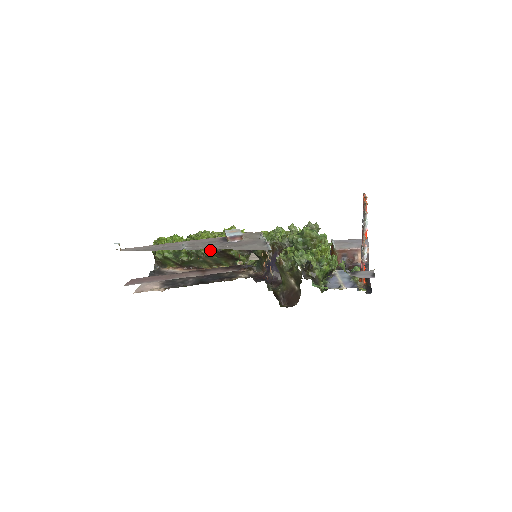
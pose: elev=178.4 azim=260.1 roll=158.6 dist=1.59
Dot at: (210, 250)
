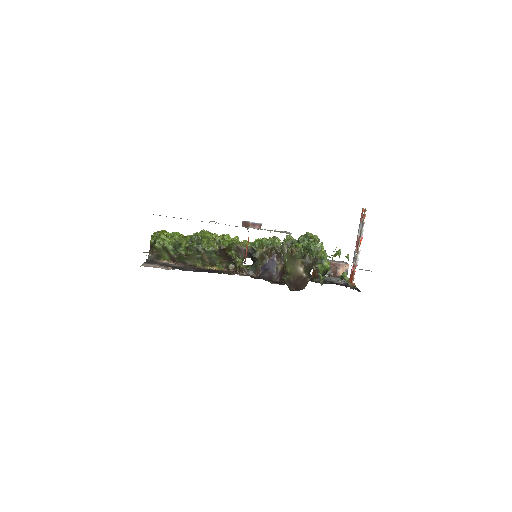
Dot at: (212, 246)
